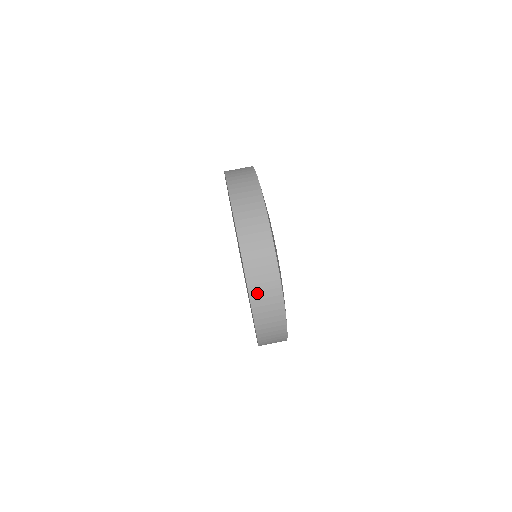
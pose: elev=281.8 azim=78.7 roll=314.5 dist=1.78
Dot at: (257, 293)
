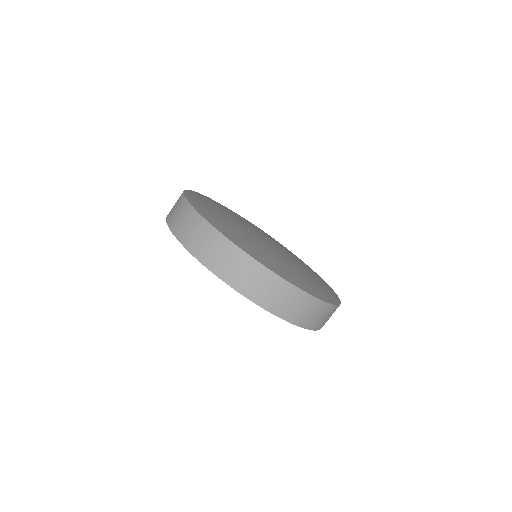
Dot at: (227, 273)
